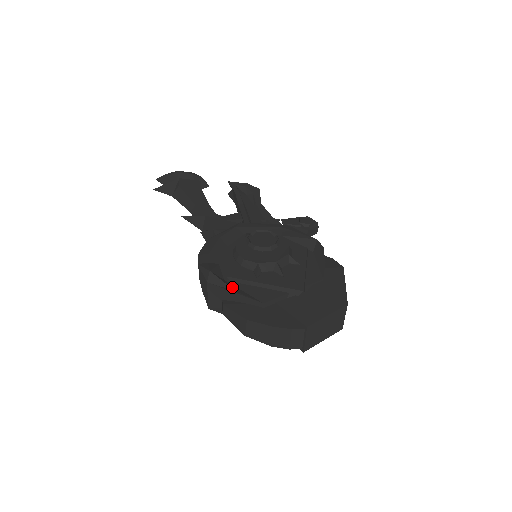
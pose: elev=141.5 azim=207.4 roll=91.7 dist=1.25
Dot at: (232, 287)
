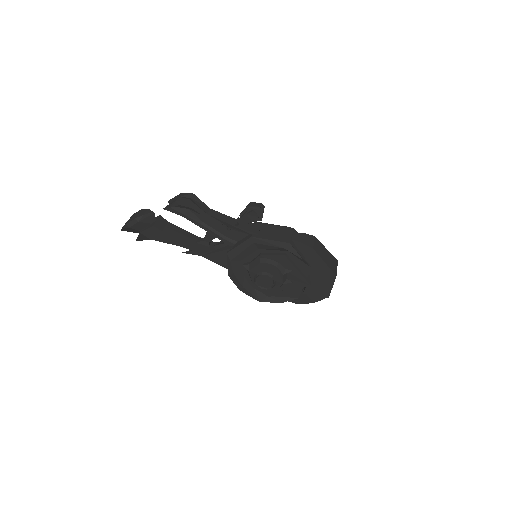
Dot at: (277, 300)
